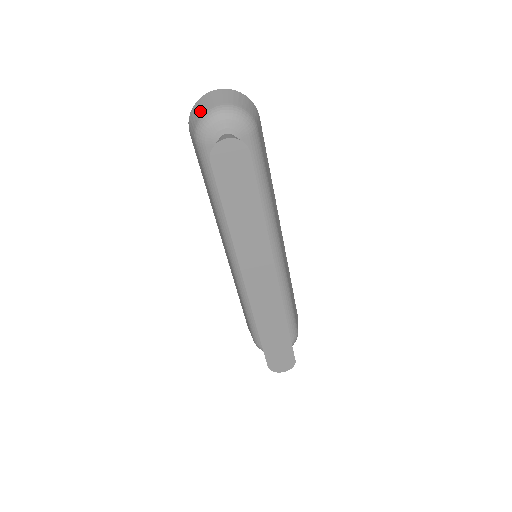
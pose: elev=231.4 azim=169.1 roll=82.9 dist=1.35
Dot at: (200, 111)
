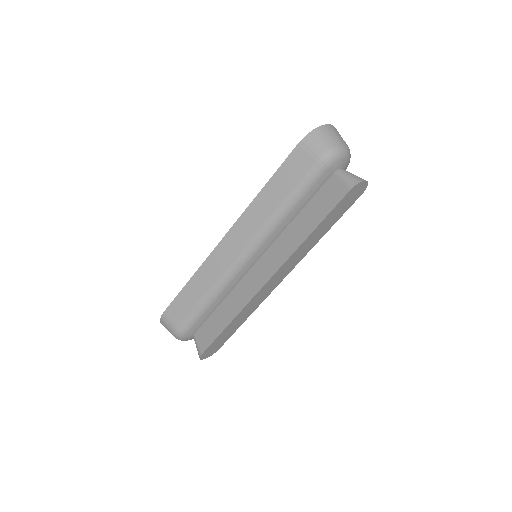
Dot at: (333, 139)
